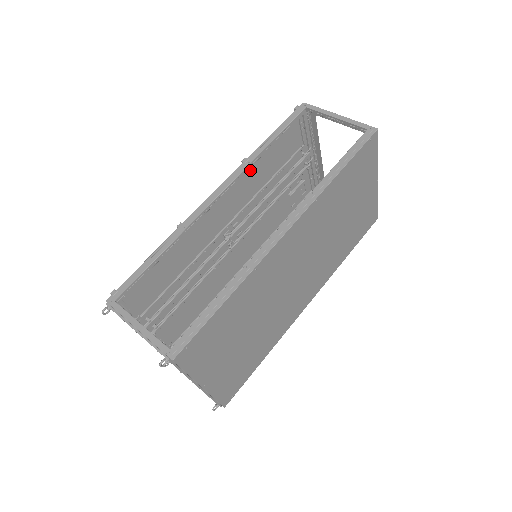
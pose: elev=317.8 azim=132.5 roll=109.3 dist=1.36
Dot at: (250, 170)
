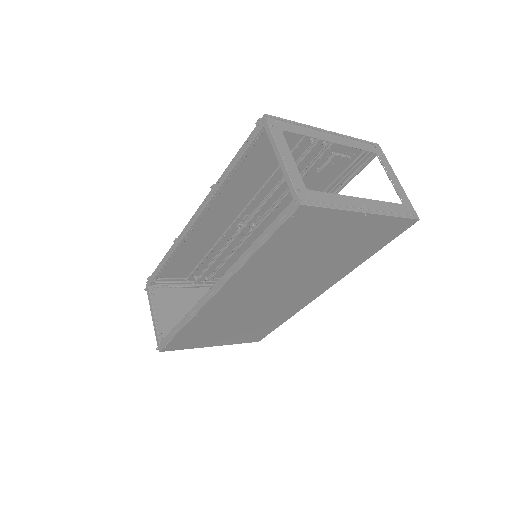
Dot at: (229, 187)
